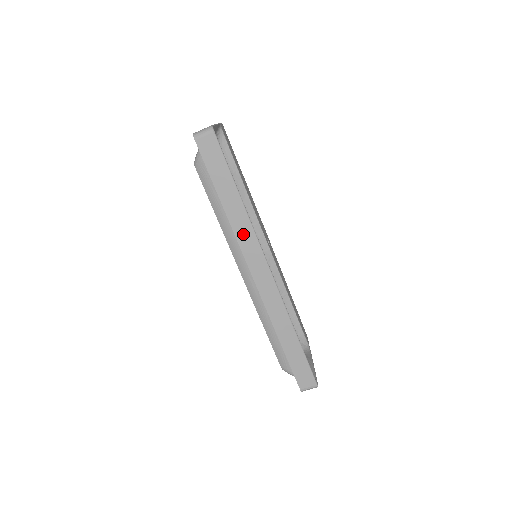
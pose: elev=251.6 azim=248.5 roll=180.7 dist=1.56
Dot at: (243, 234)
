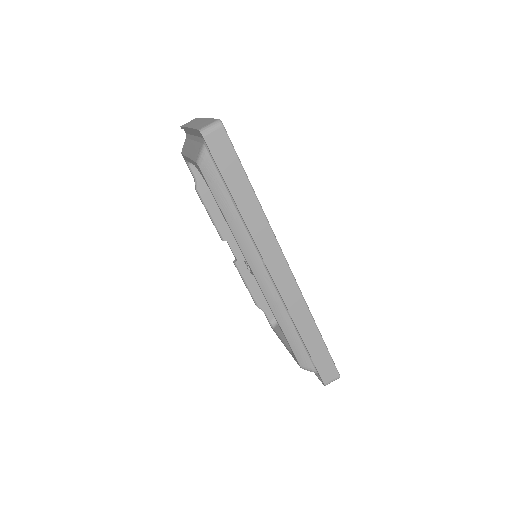
Dot at: (260, 234)
